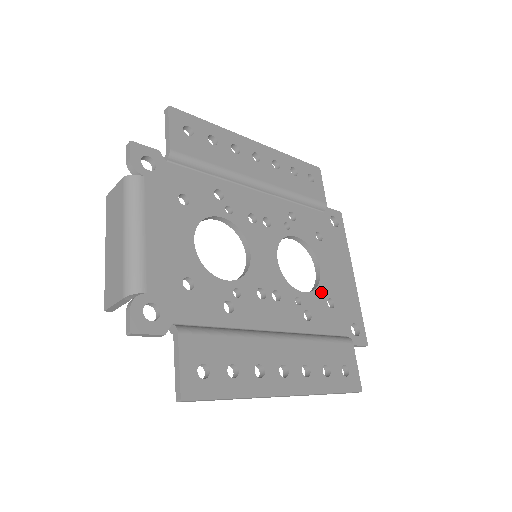
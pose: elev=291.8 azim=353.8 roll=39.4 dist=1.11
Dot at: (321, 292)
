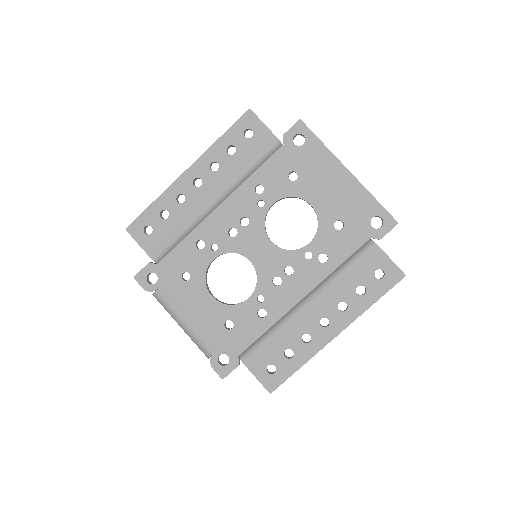
Dot at: (324, 226)
